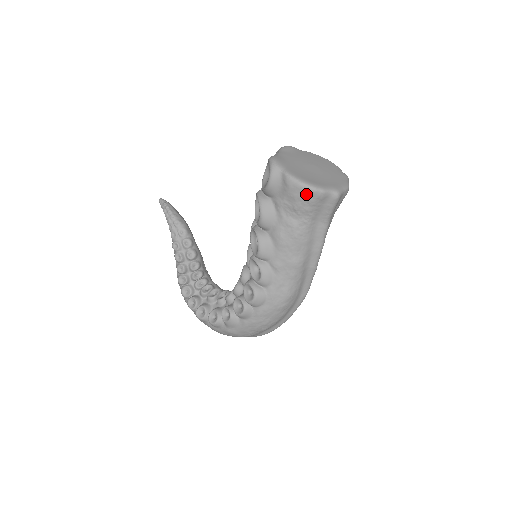
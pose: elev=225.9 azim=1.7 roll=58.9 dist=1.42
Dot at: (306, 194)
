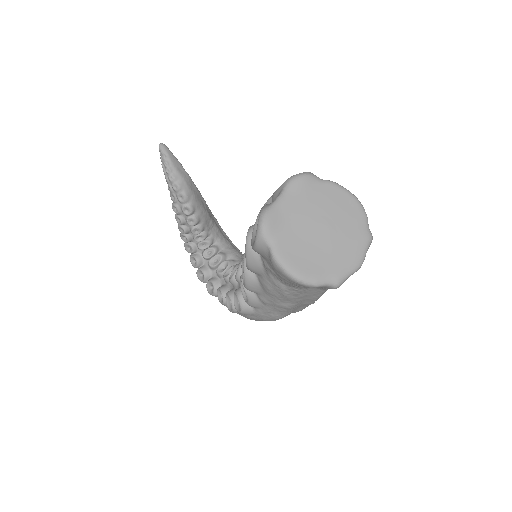
Dot at: (293, 282)
